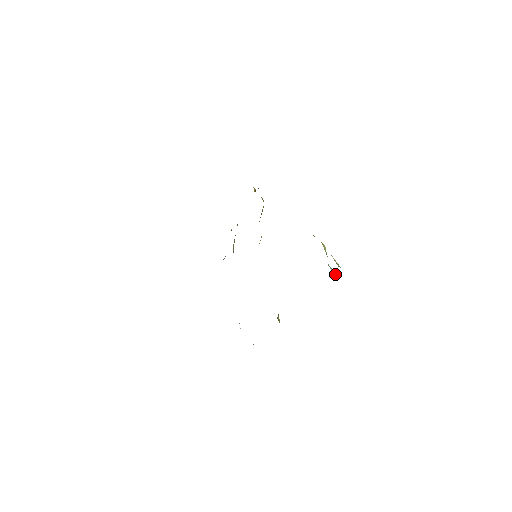
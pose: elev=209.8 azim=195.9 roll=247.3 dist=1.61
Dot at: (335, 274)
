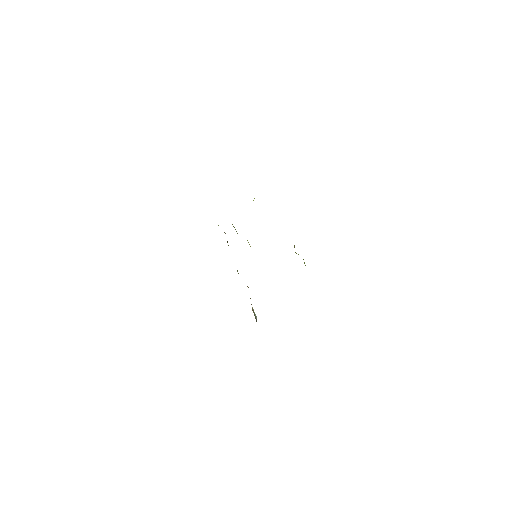
Dot at: occluded
